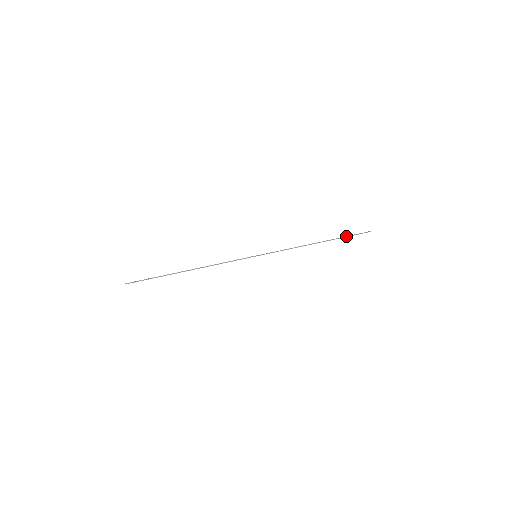
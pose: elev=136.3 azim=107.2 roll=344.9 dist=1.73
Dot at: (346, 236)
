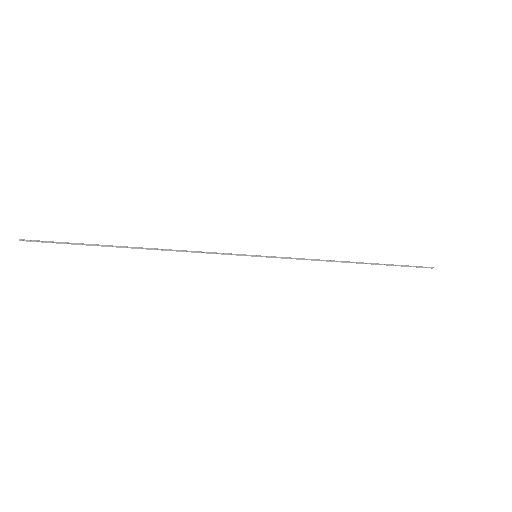
Dot at: occluded
